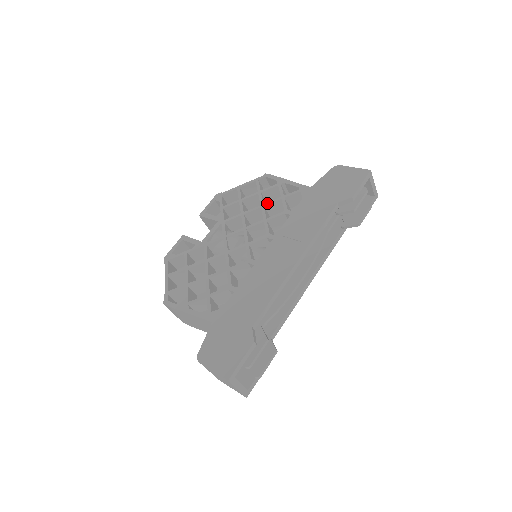
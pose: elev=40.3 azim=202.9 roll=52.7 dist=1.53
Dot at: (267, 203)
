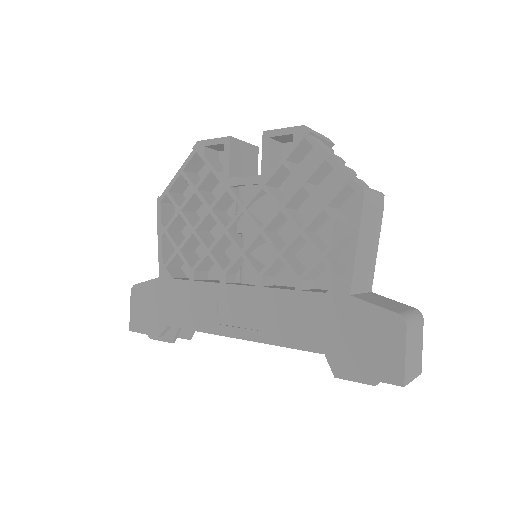
Dot at: (306, 237)
